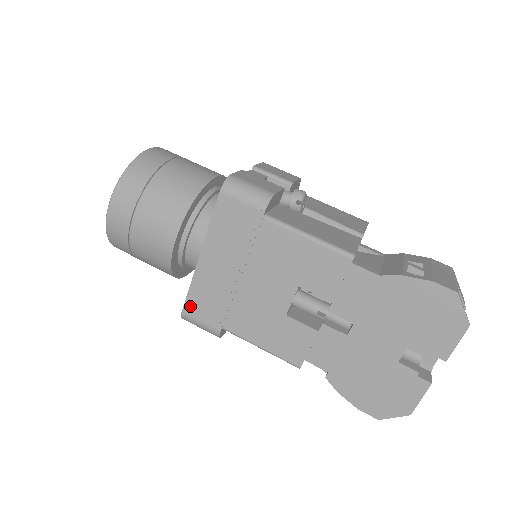
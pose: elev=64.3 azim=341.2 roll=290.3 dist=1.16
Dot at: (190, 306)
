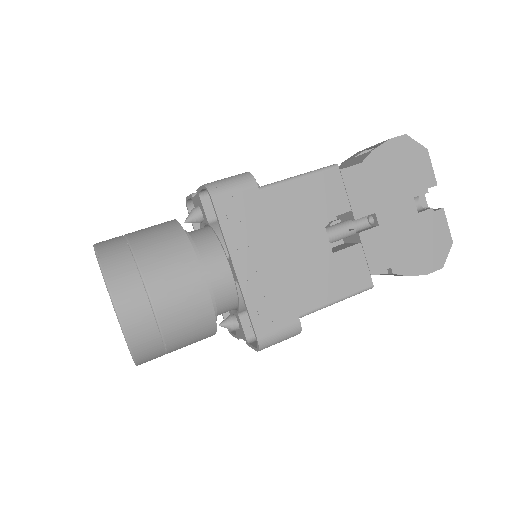
Dot at: (260, 326)
